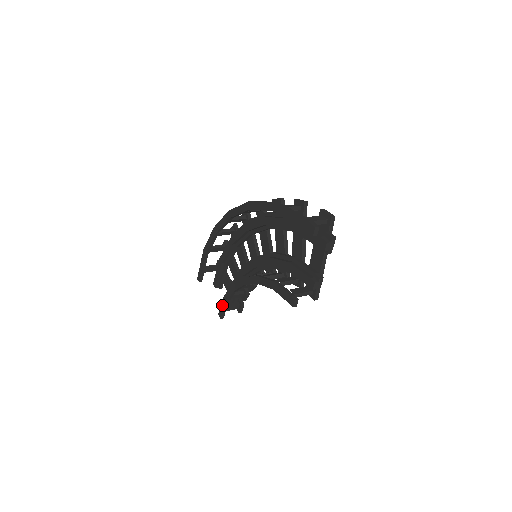
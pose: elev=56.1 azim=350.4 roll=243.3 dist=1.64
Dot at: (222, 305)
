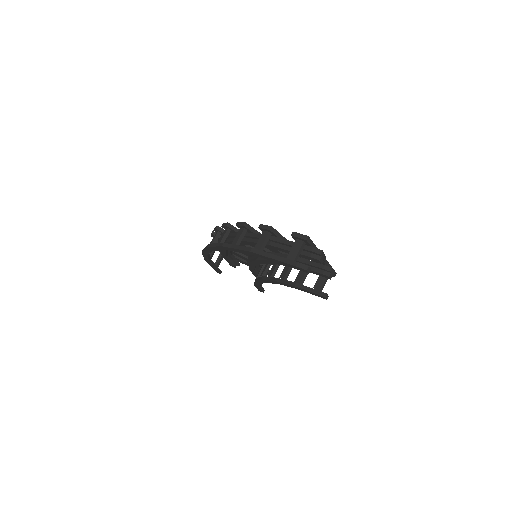
Dot at: occluded
